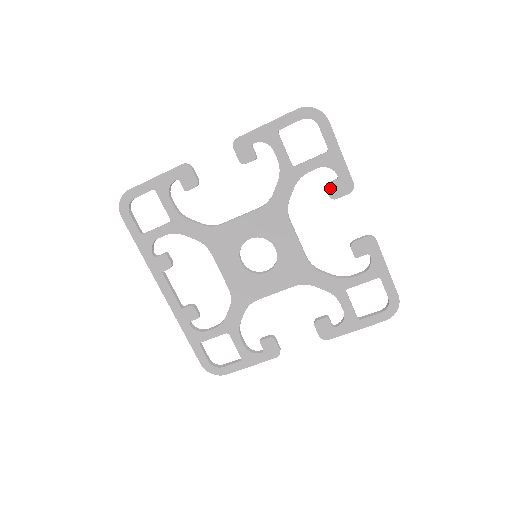
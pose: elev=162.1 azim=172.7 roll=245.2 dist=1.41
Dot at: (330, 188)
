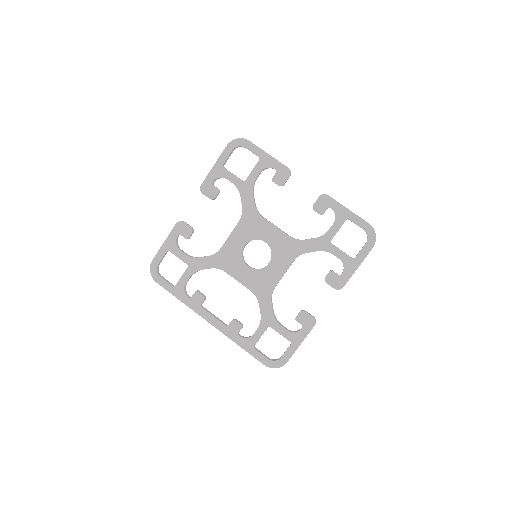
Dot at: (275, 180)
